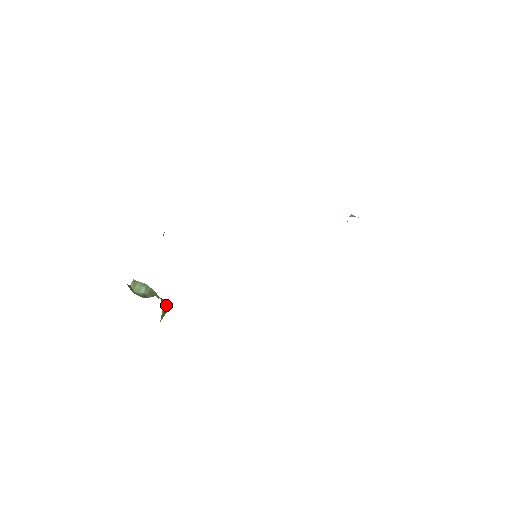
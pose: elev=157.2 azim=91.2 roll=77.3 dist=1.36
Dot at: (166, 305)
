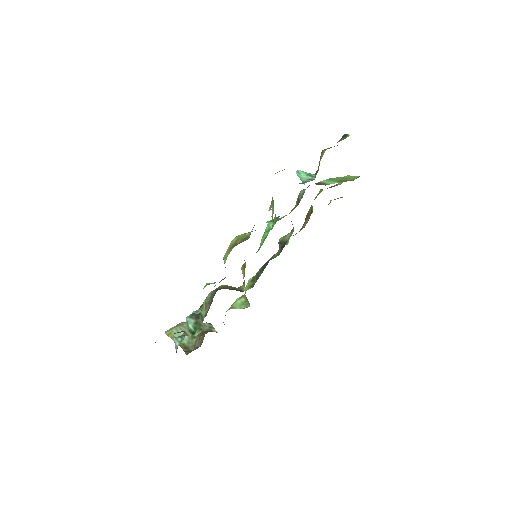
Dot at: (214, 328)
